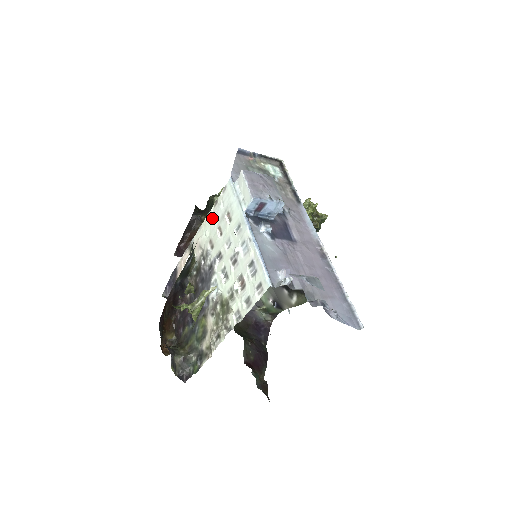
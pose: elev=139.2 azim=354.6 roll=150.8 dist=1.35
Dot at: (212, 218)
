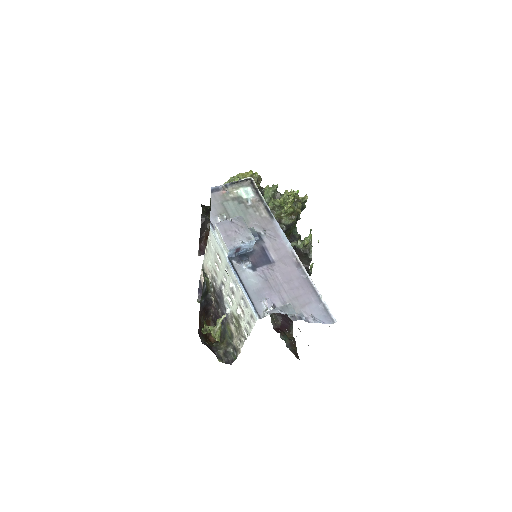
Dot at: (209, 253)
